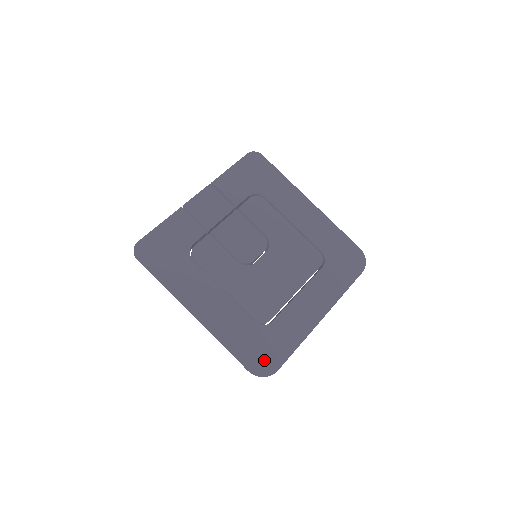
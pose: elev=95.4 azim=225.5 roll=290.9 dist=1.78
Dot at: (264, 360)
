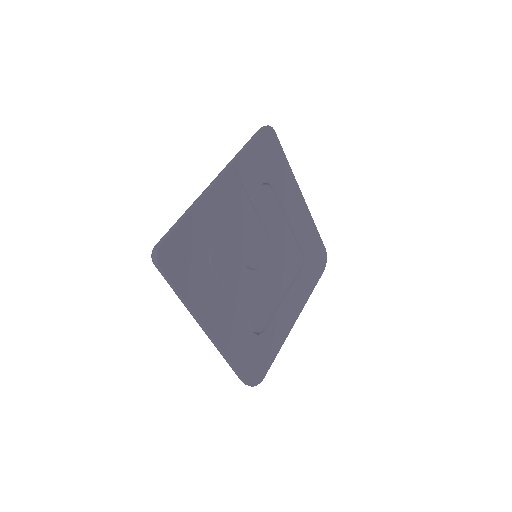
Dot at: (257, 370)
